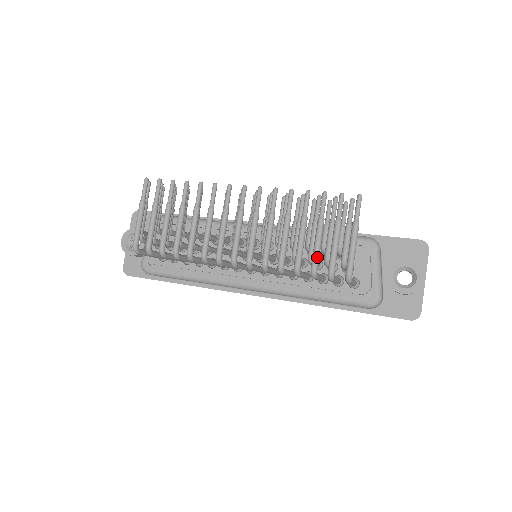
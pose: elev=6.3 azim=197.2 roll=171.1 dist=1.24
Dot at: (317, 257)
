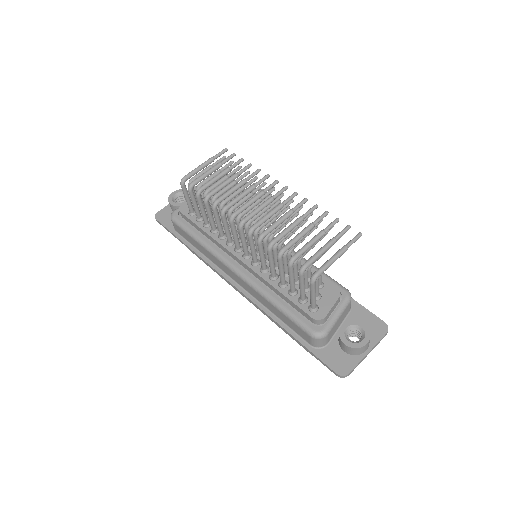
Dot at: (302, 251)
